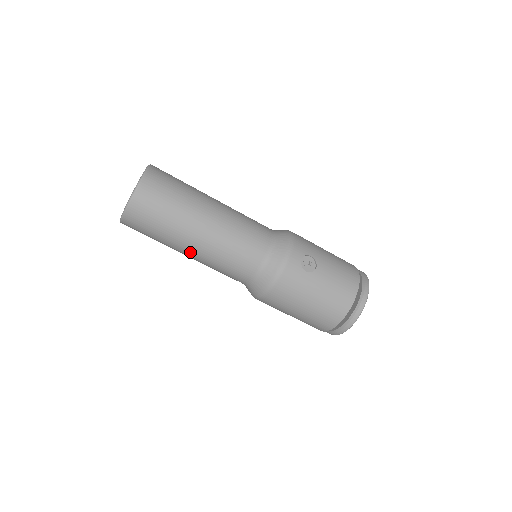
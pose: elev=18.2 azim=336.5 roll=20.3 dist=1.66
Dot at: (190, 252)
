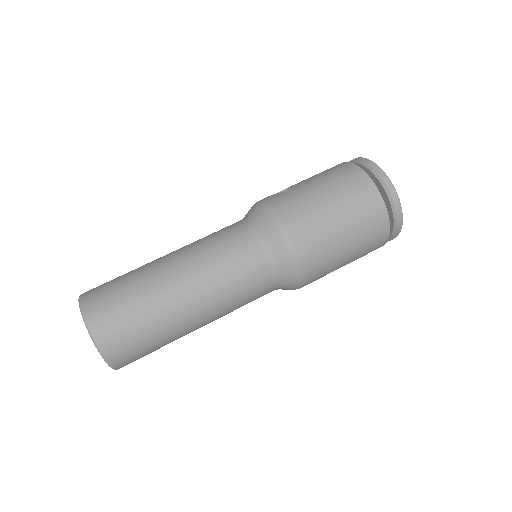
Dot at: (186, 293)
